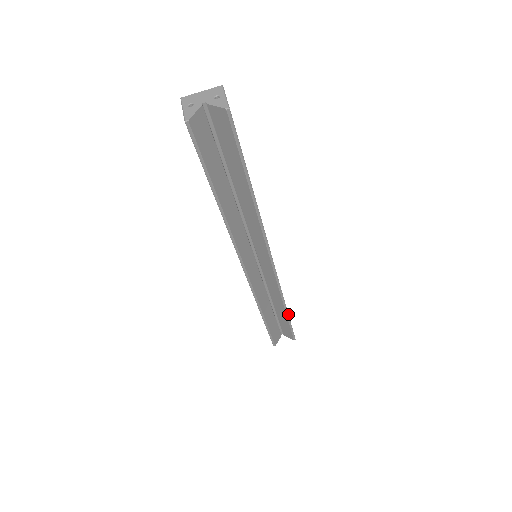
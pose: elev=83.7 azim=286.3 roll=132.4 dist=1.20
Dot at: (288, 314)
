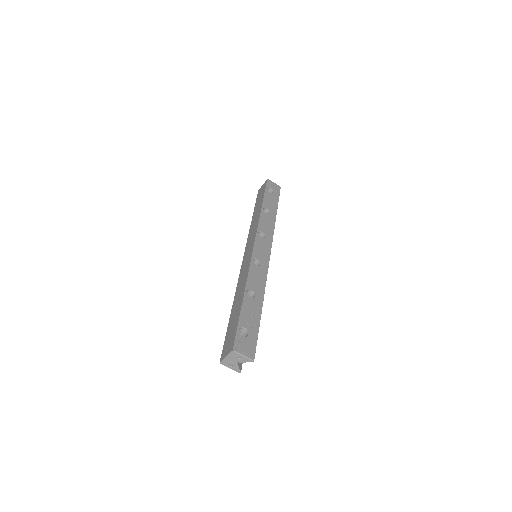
Dot at: occluded
